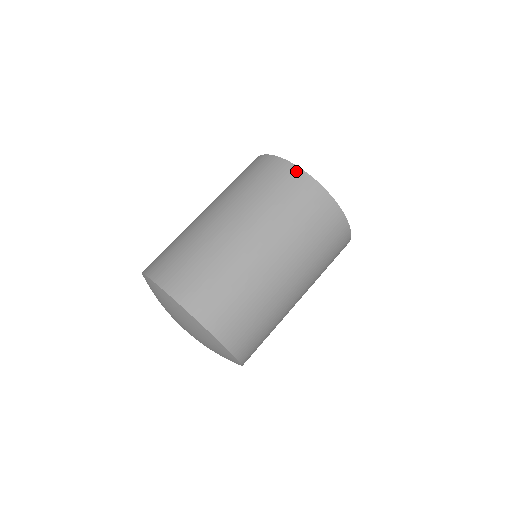
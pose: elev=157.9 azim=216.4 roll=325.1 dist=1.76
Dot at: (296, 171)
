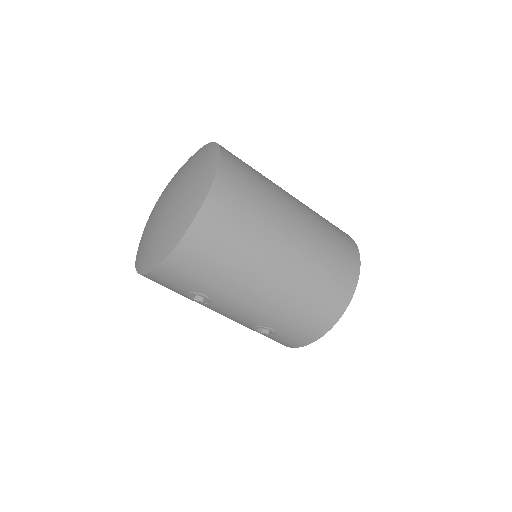
Dot at: occluded
